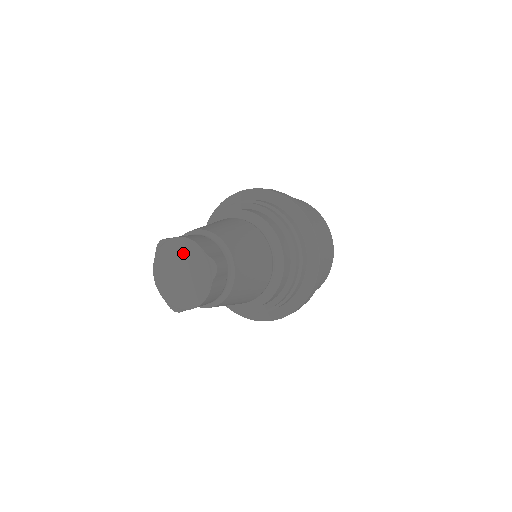
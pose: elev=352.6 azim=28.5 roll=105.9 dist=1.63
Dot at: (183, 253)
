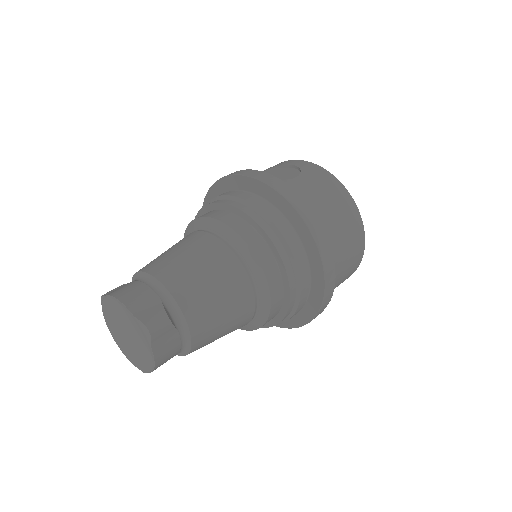
Dot at: (118, 314)
